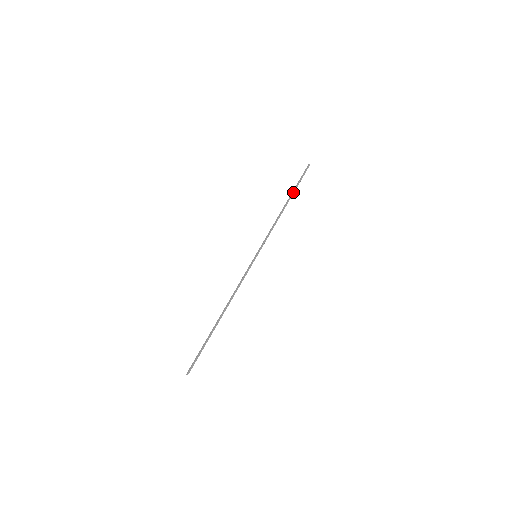
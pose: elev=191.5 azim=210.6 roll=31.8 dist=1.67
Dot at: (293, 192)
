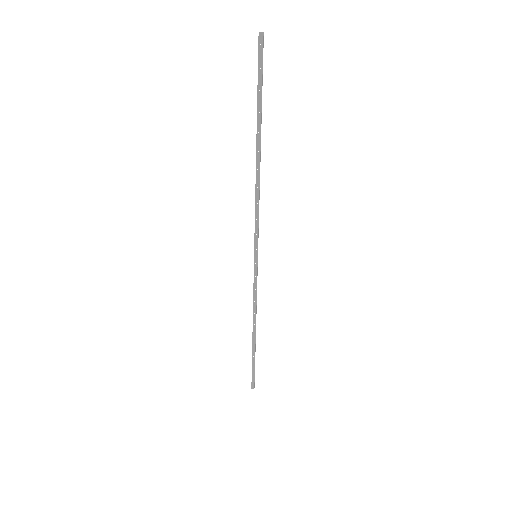
Dot at: (261, 123)
